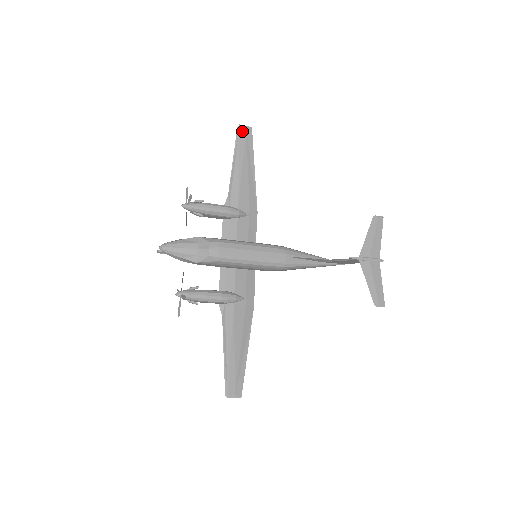
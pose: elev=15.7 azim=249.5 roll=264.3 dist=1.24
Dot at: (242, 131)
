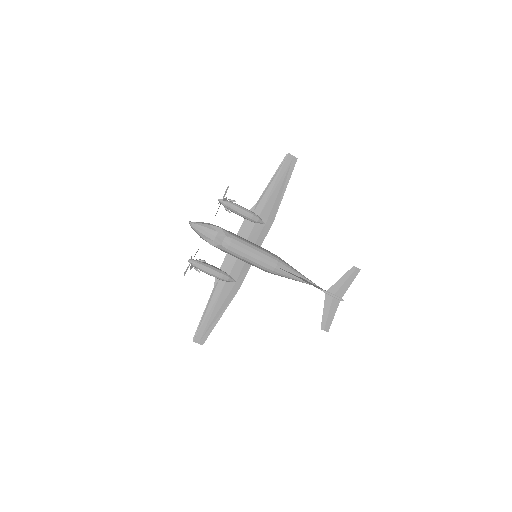
Dot at: (288, 159)
